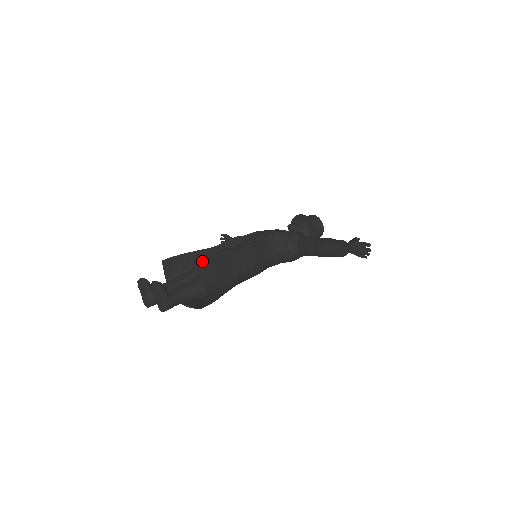
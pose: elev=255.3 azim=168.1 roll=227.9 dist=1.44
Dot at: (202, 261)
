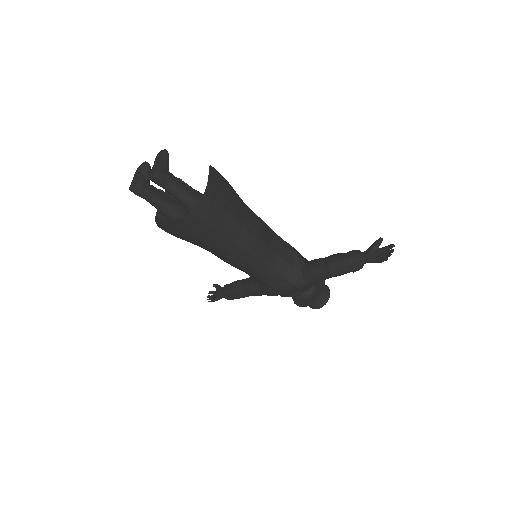
Dot at: occluded
